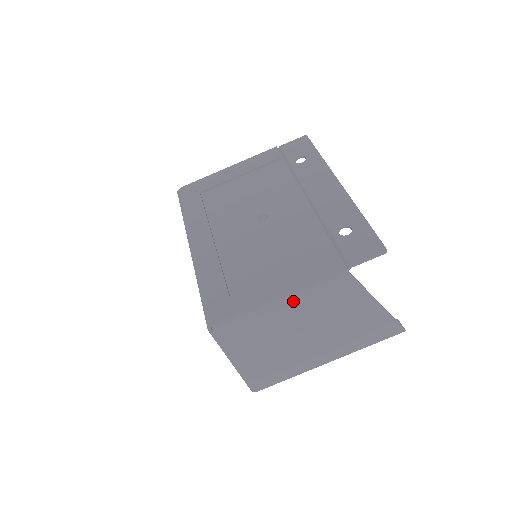
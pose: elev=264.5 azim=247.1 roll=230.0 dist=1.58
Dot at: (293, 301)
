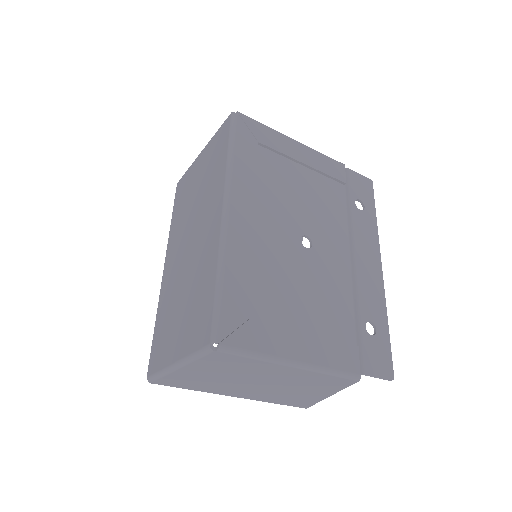
Dot at: (301, 370)
